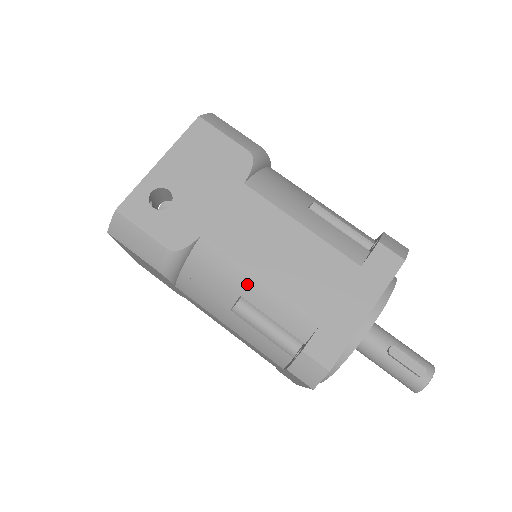
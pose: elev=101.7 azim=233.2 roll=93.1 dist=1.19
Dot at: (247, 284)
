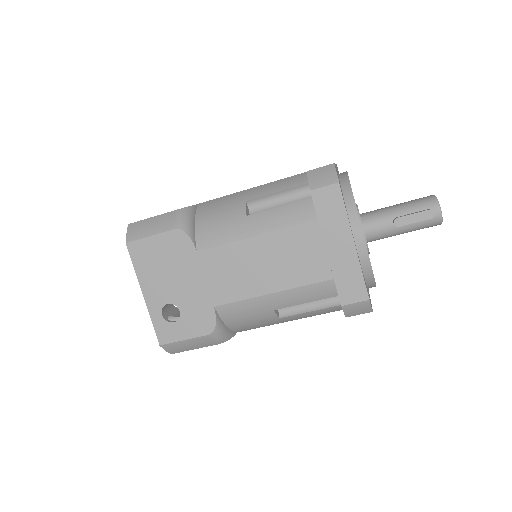
Dot at: (270, 303)
